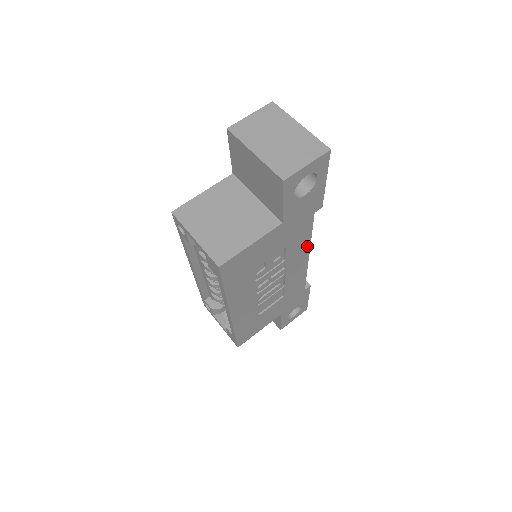
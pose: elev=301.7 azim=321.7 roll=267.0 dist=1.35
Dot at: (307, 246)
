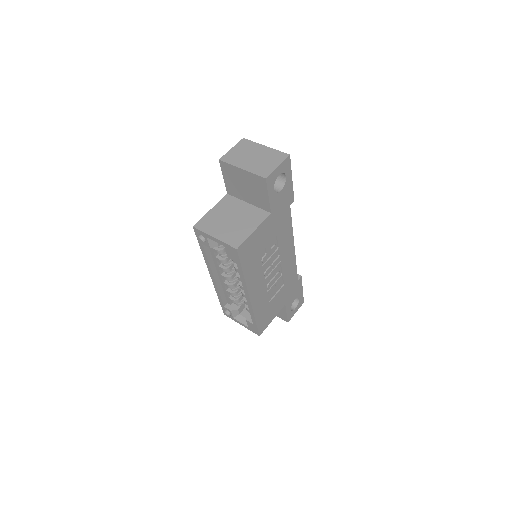
Dot at: (291, 236)
